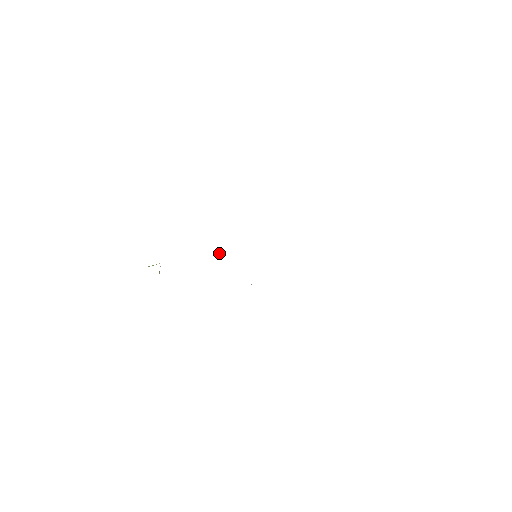
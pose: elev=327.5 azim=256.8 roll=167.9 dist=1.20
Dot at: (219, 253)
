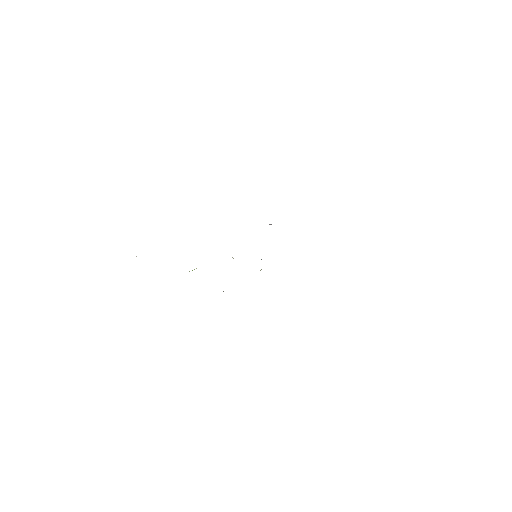
Dot at: occluded
